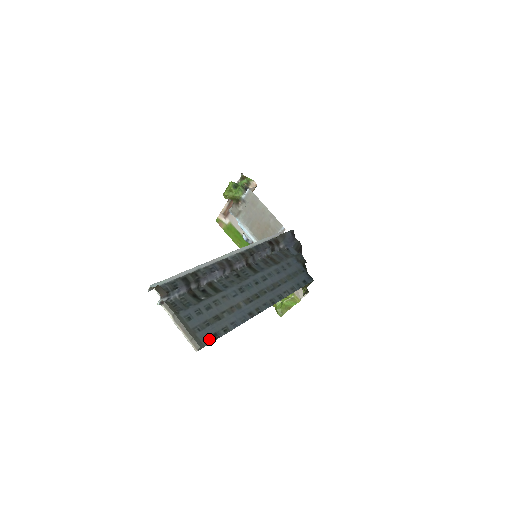
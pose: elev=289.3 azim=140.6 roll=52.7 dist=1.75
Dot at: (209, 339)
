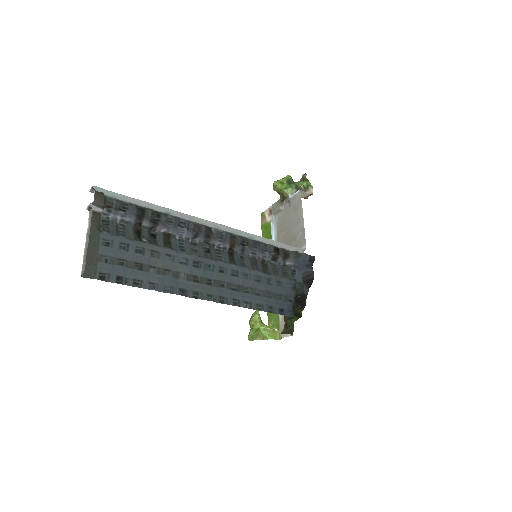
Dot at: (108, 277)
